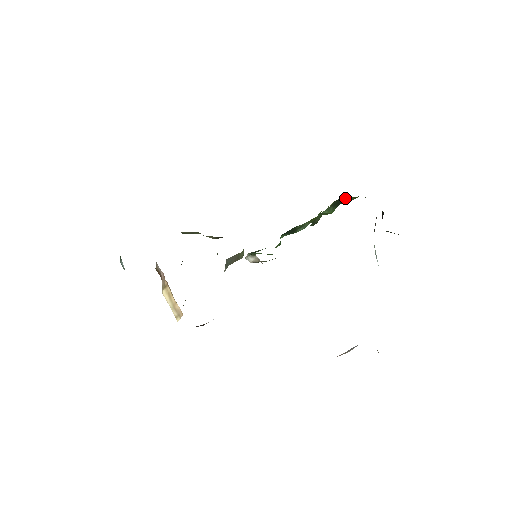
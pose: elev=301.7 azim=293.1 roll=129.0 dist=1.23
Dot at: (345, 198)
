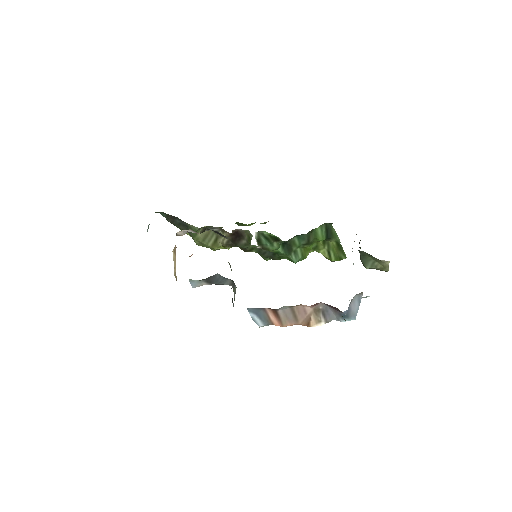
Dot at: (331, 247)
